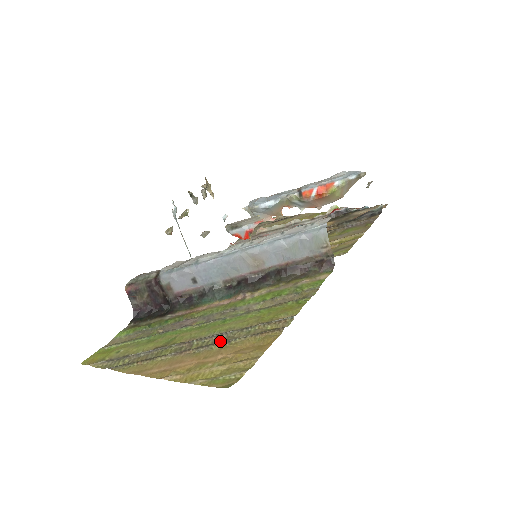
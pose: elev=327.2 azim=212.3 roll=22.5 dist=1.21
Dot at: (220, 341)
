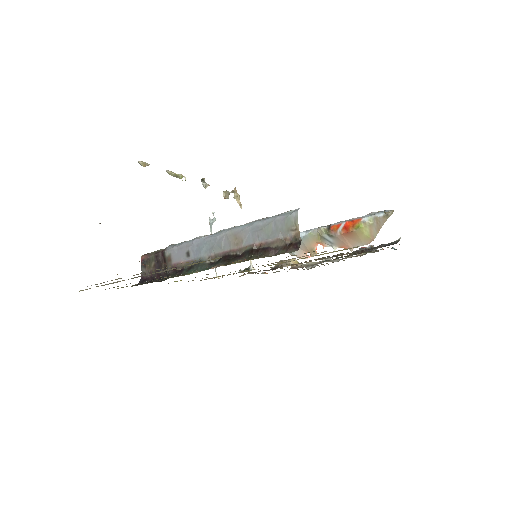
Dot at: occluded
